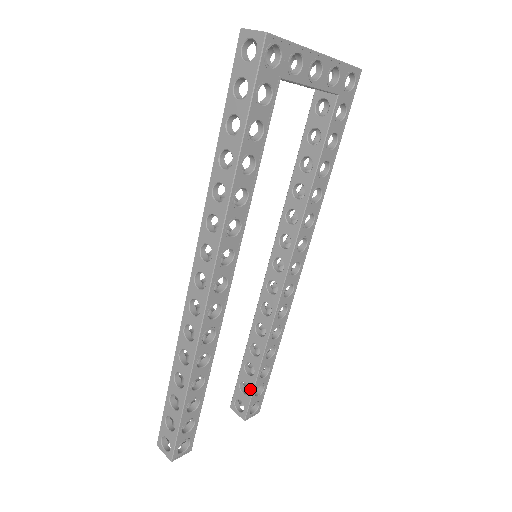
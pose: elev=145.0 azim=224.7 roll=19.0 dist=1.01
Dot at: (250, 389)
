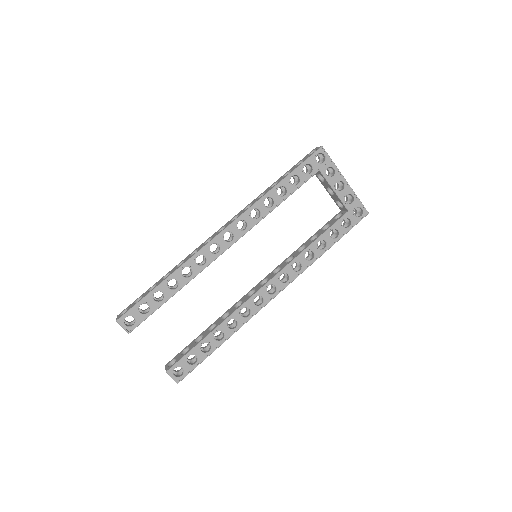
Dot at: (188, 350)
